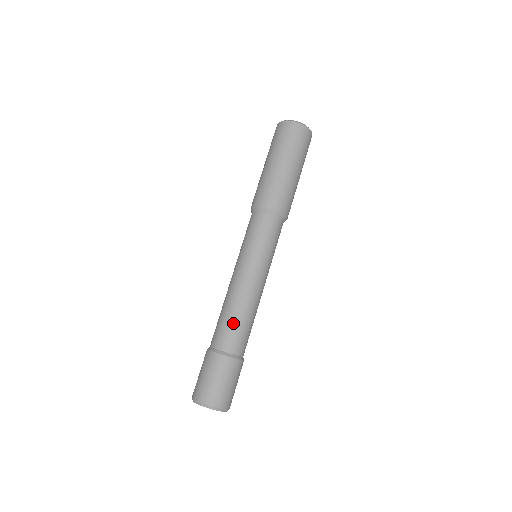
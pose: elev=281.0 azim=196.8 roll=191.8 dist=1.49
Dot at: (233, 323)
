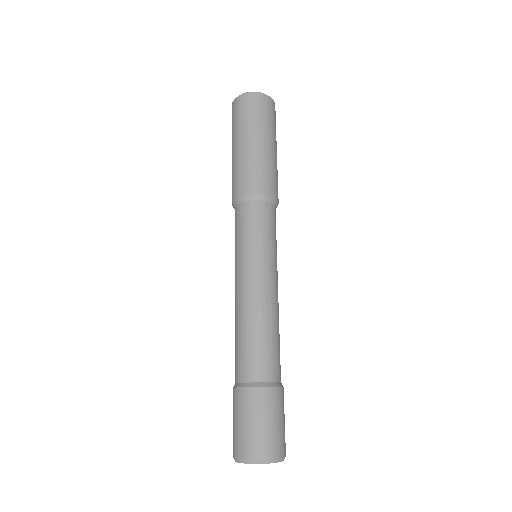
Dot at: (263, 343)
